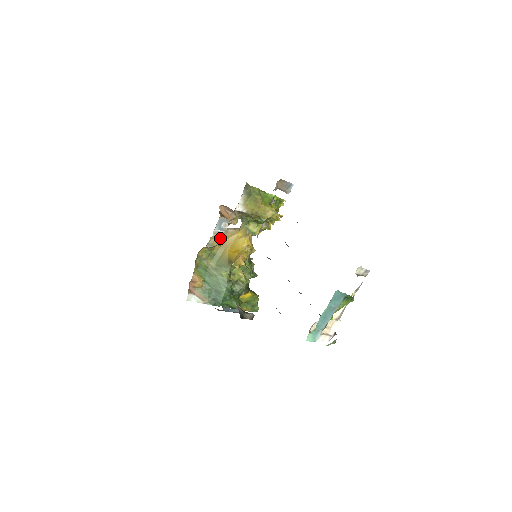
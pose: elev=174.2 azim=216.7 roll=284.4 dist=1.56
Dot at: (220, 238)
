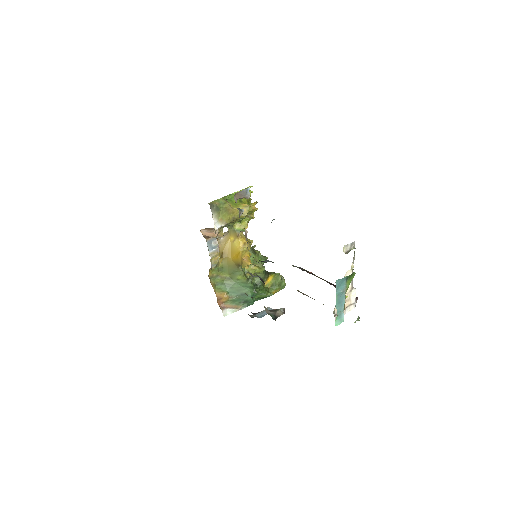
Dot at: (218, 254)
